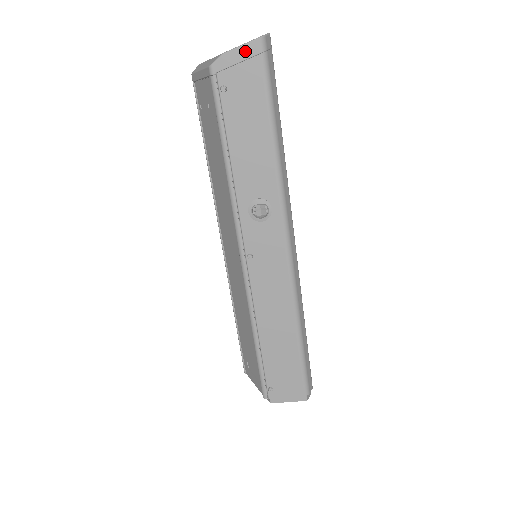
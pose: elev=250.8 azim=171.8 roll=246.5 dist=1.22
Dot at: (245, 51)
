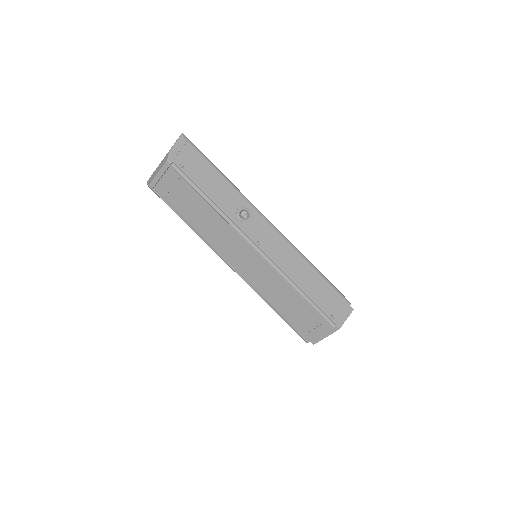
Dot at: (179, 144)
